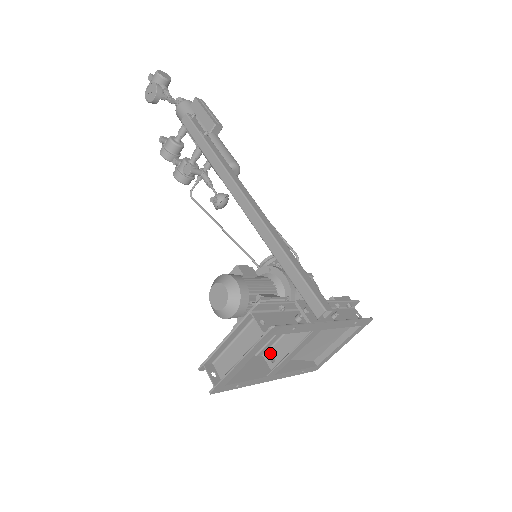
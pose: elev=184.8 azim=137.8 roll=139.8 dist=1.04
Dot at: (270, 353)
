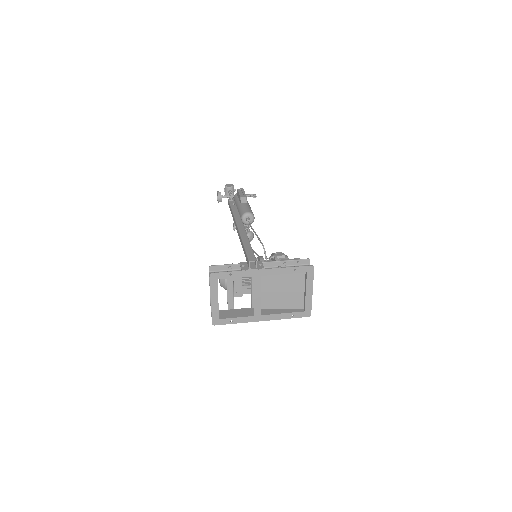
Dot at: occluded
